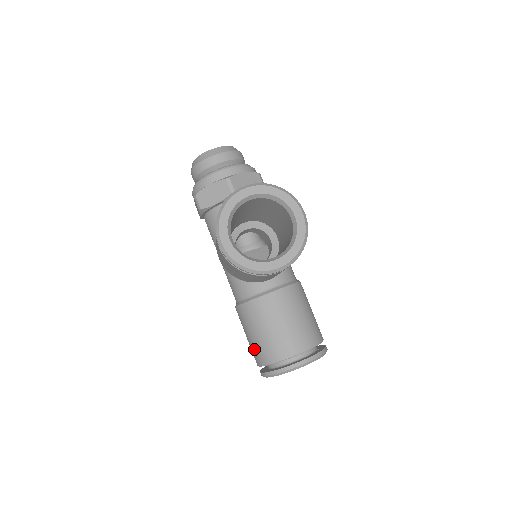
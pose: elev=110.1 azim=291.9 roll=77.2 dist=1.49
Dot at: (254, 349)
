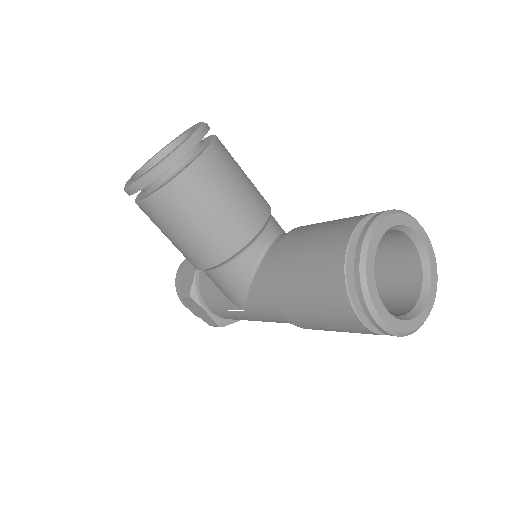
Dot at: (325, 302)
